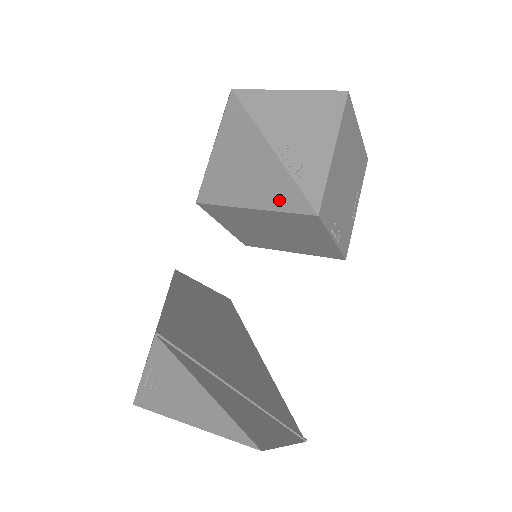
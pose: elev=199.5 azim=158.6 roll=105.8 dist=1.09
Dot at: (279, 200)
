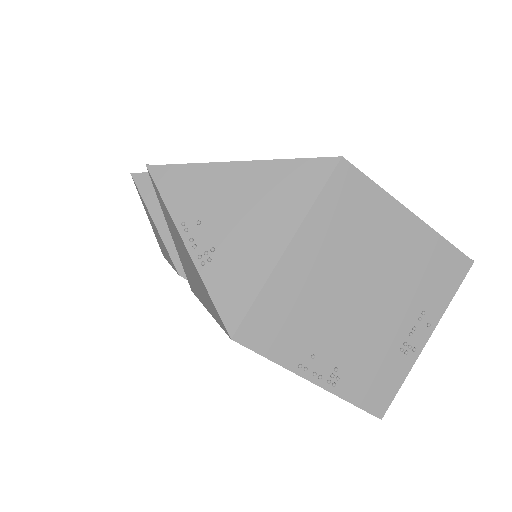
Dot at: occluded
